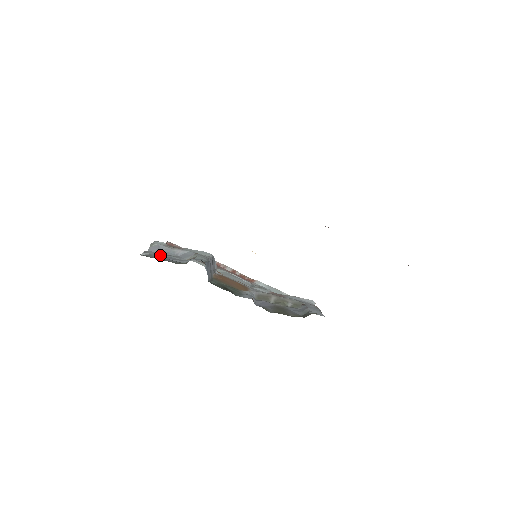
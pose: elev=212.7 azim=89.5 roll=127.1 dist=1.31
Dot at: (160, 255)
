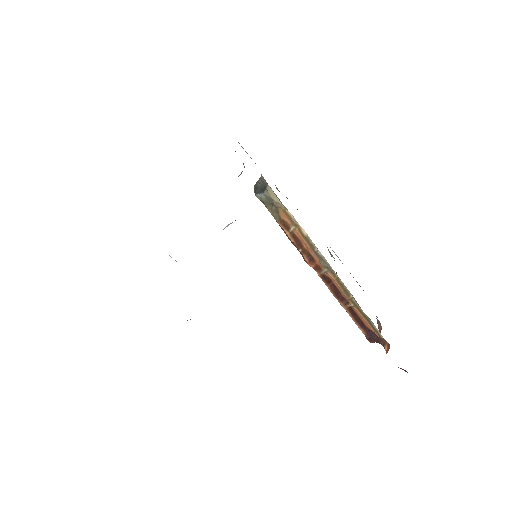
Dot at: occluded
